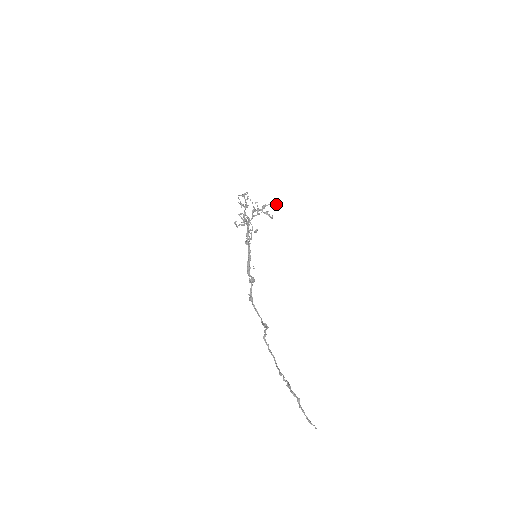
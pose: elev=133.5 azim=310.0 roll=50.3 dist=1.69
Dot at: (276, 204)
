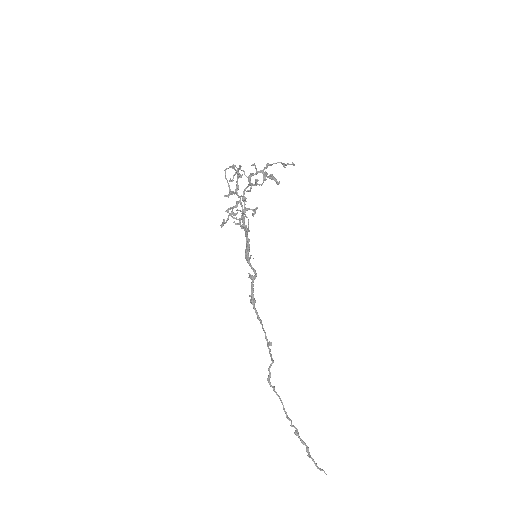
Dot at: (284, 163)
